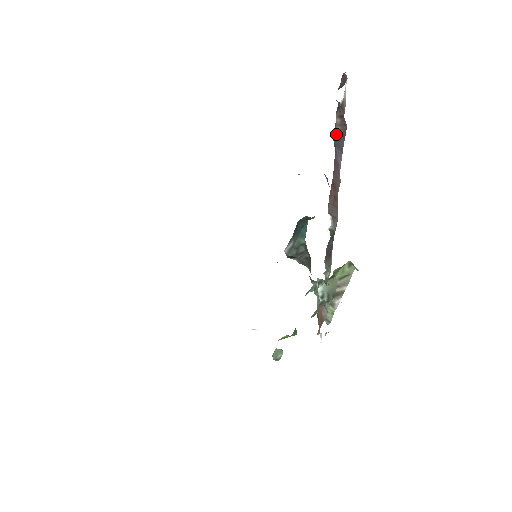
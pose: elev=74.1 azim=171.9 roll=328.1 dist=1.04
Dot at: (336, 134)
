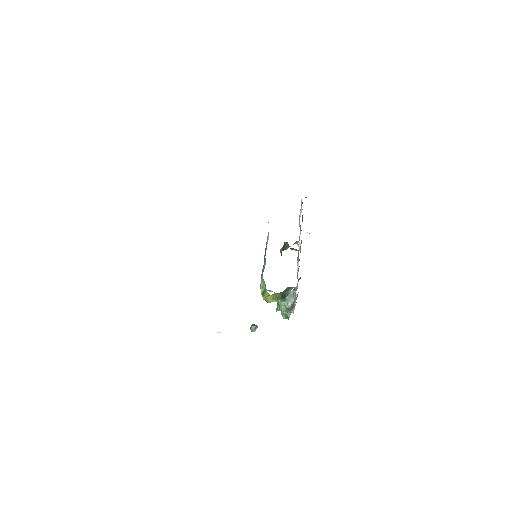
Dot at: (302, 216)
